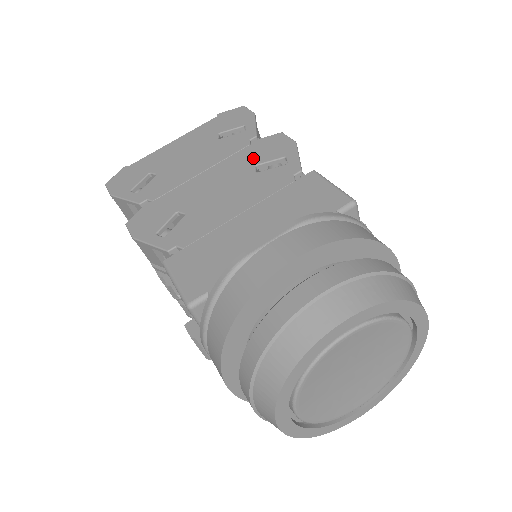
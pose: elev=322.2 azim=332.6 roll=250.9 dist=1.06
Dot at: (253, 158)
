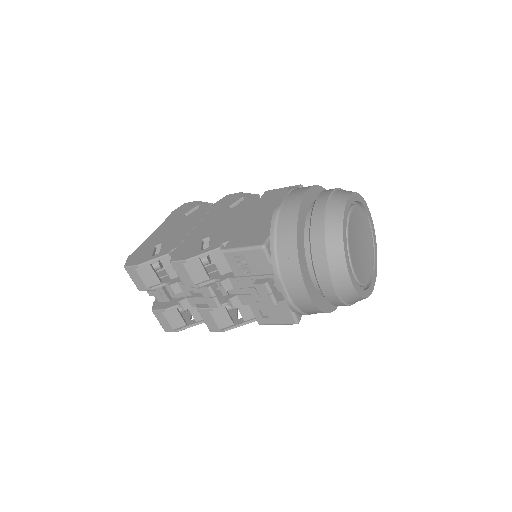
Dot at: (223, 207)
